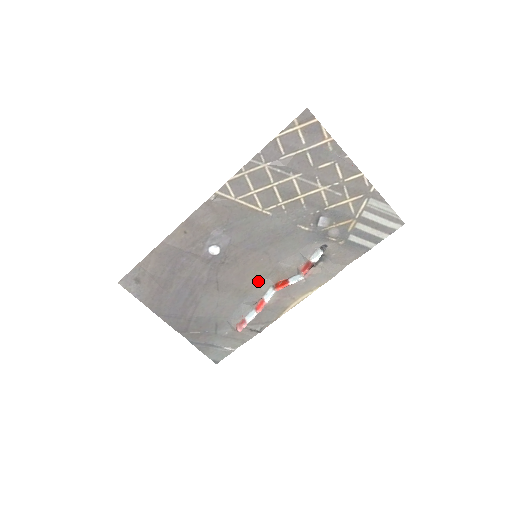
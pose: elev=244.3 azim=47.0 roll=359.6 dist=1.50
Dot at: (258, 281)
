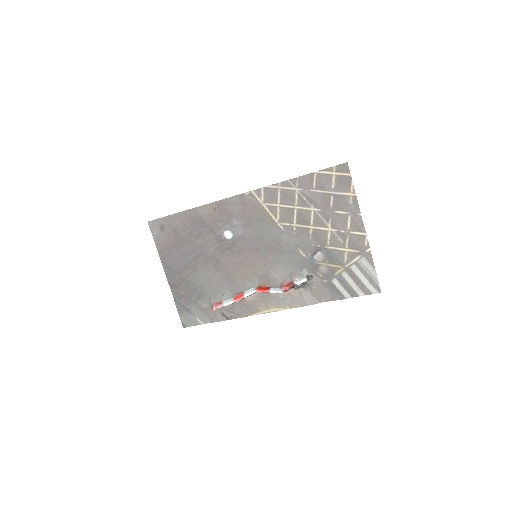
Dot at: (248, 277)
